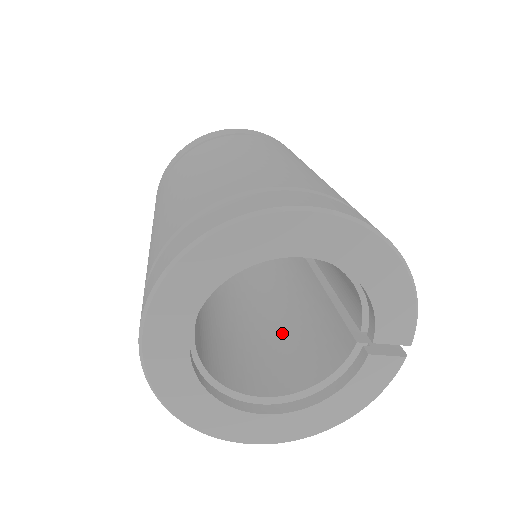
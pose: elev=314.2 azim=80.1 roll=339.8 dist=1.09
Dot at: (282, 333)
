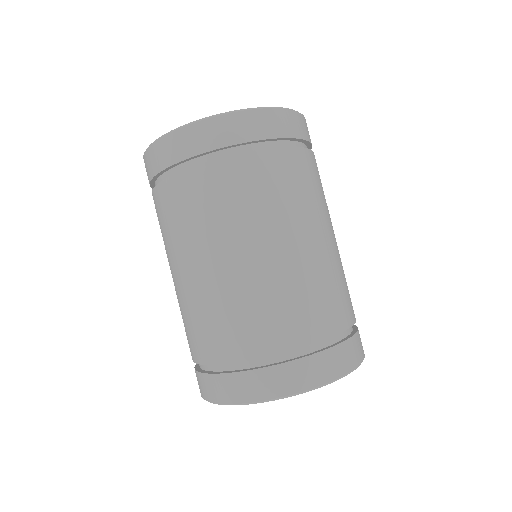
Dot at: occluded
